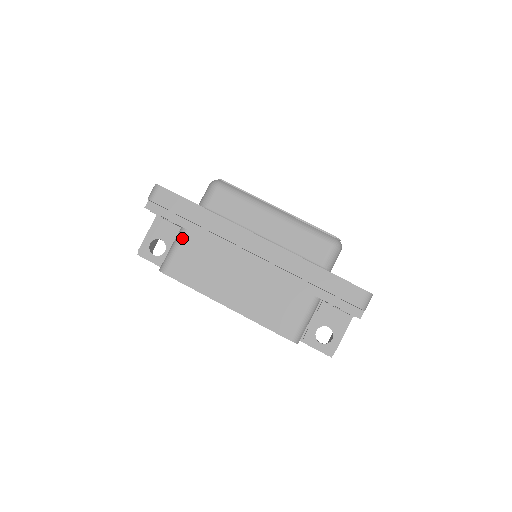
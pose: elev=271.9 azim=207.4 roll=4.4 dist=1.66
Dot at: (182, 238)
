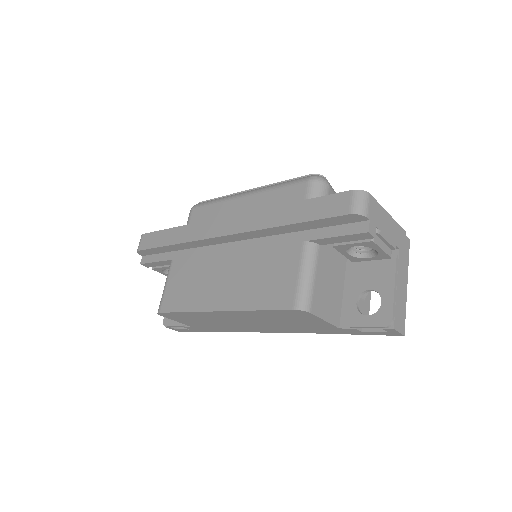
Dot at: (170, 270)
